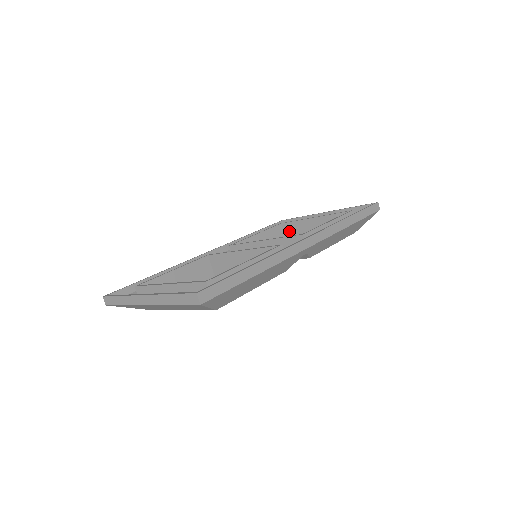
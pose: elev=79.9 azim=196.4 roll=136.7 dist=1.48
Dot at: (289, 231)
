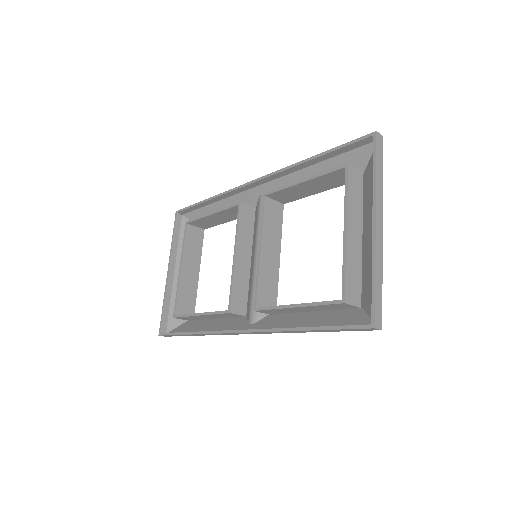
Dot at: (353, 184)
